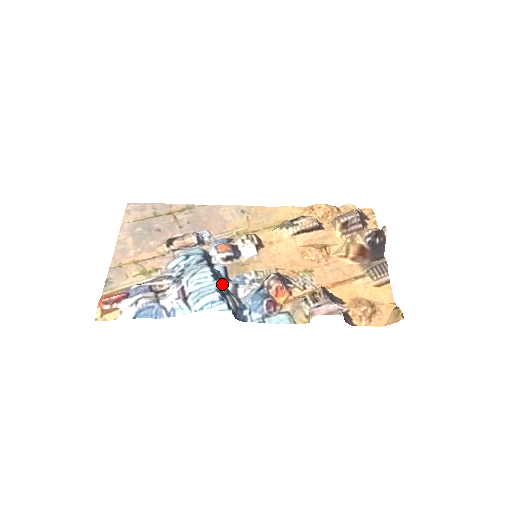
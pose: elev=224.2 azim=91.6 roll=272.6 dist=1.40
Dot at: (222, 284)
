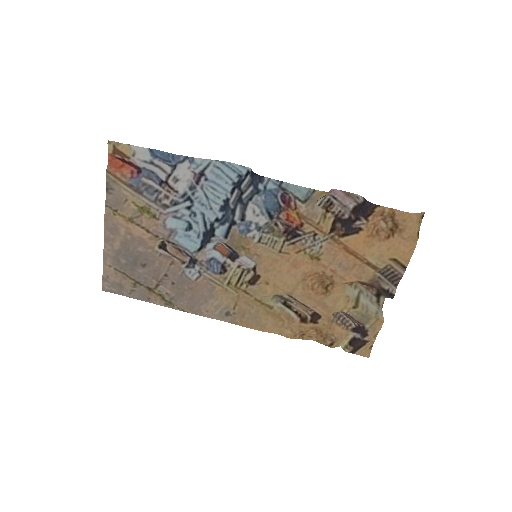
Dot at: (233, 202)
